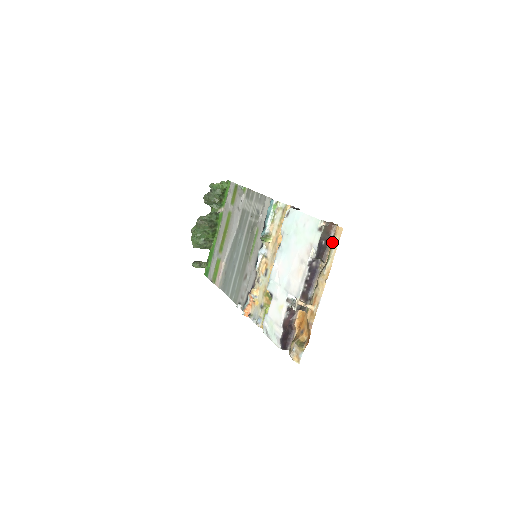
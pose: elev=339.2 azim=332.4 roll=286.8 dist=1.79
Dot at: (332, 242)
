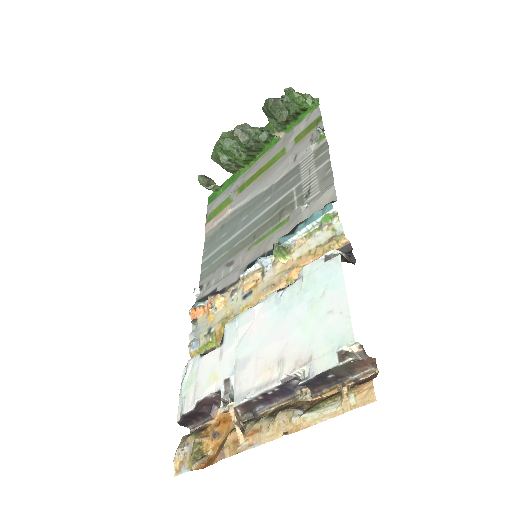
Dot at: (342, 394)
